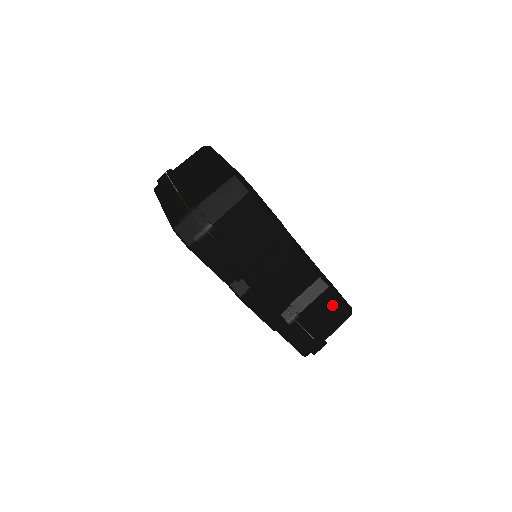
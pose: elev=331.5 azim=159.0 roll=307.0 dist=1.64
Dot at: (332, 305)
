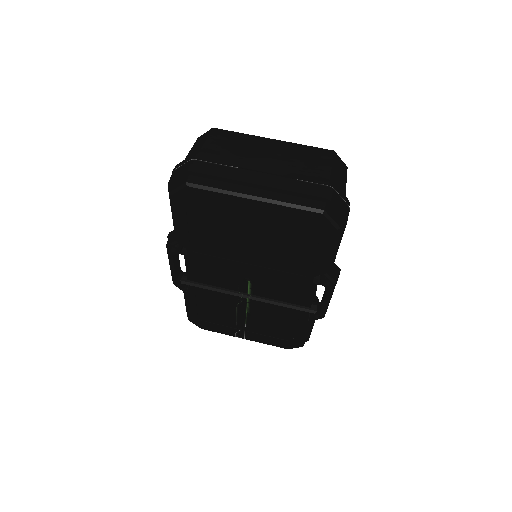
Dot at: occluded
